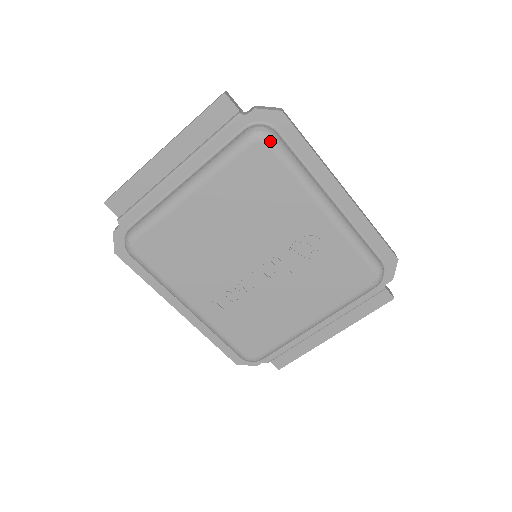
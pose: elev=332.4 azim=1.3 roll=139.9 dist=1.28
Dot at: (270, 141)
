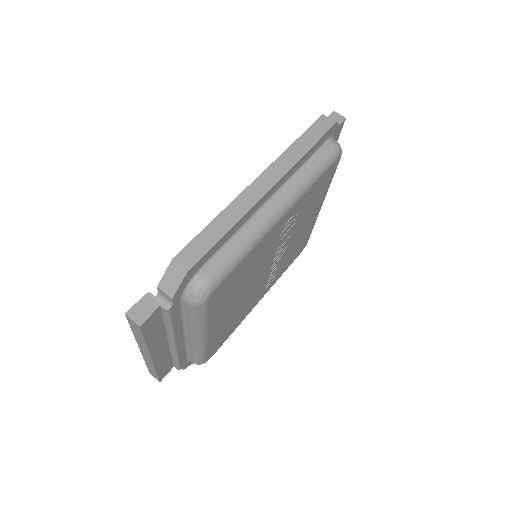
Dot at: (214, 287)
